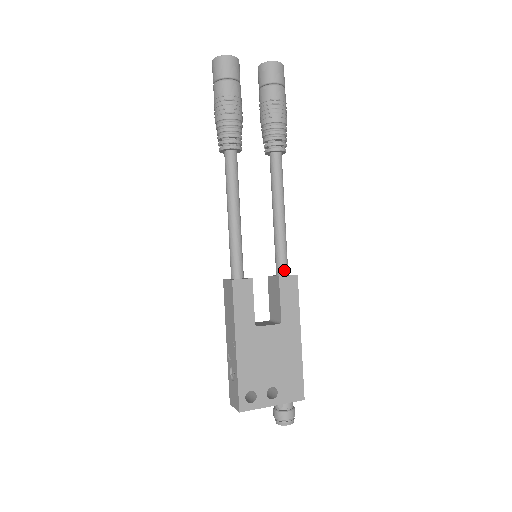
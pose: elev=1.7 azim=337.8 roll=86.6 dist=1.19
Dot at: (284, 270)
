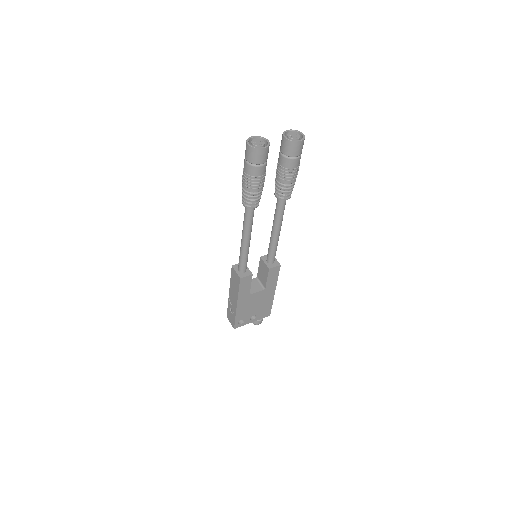
Dot at: (273, 261)
